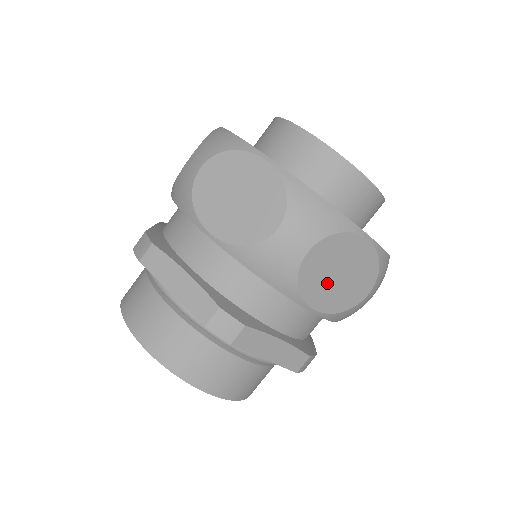
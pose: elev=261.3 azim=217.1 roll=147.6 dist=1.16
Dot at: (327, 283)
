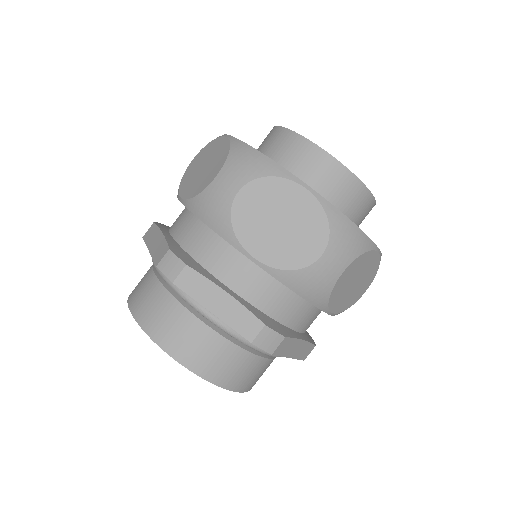
Dot at: (346, 291)
